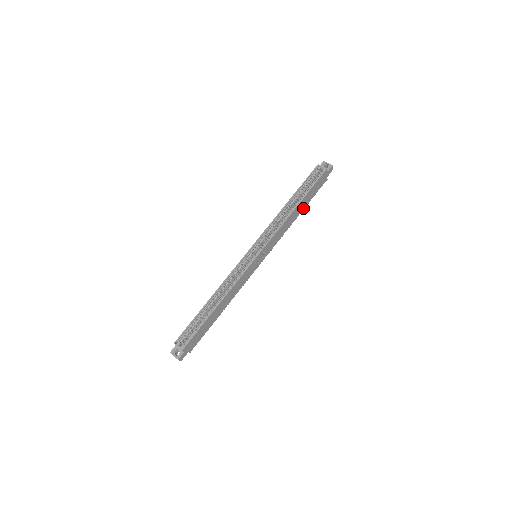
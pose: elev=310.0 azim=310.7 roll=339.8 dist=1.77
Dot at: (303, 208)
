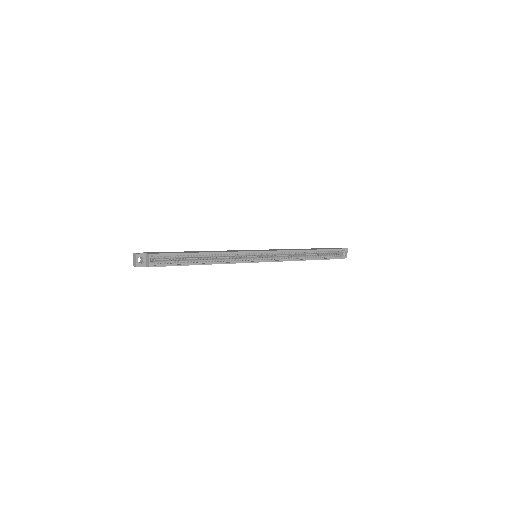
Dot at: occluded
